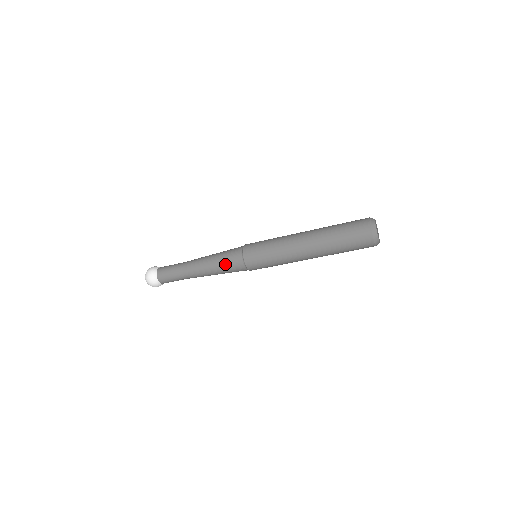
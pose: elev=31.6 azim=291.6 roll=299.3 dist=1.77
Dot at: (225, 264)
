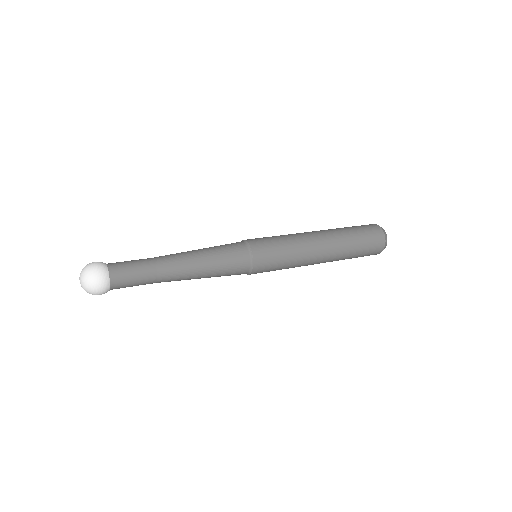
Dot at: occluded
